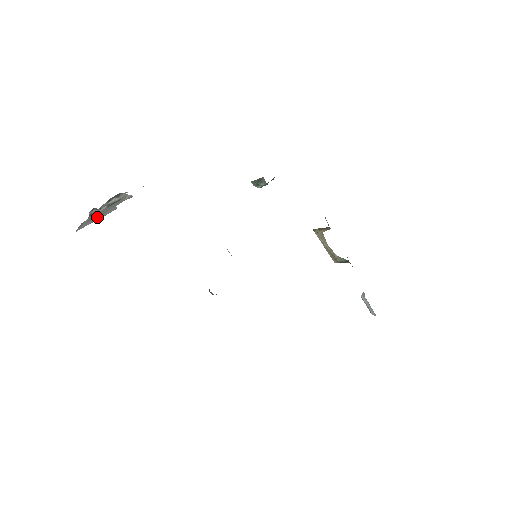
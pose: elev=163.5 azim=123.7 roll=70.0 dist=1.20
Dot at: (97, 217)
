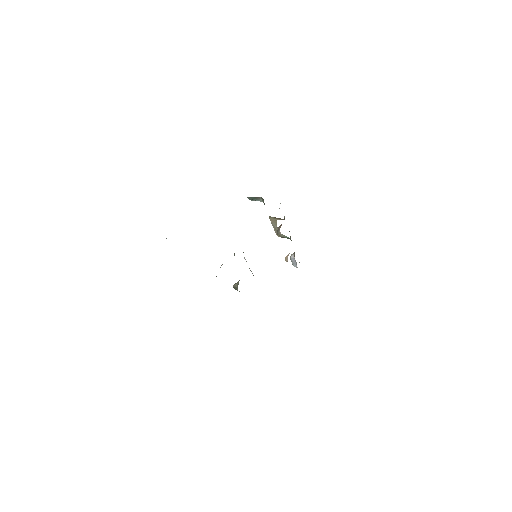
Dot at: occluded
